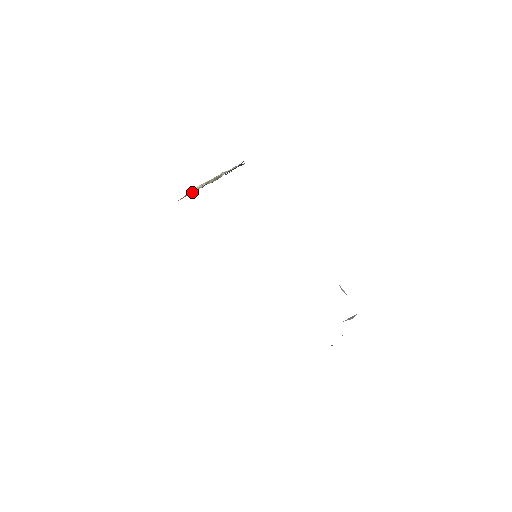
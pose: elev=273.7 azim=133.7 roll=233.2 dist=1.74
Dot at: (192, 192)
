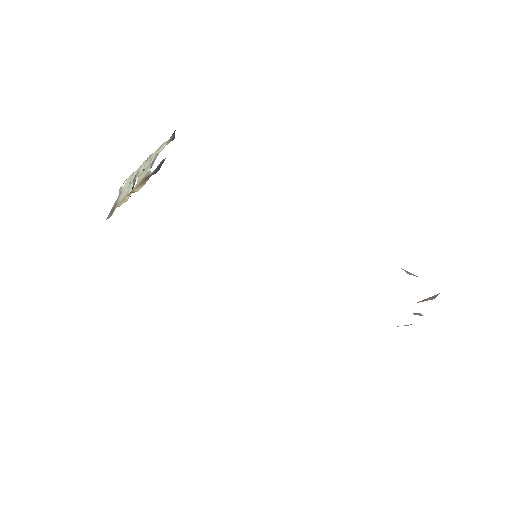
Dot at: (119, 203)
